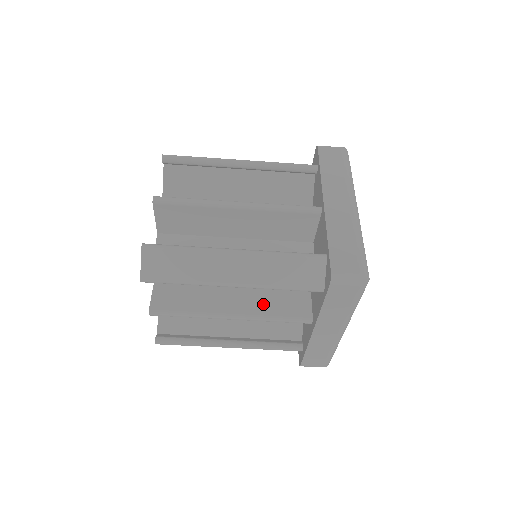
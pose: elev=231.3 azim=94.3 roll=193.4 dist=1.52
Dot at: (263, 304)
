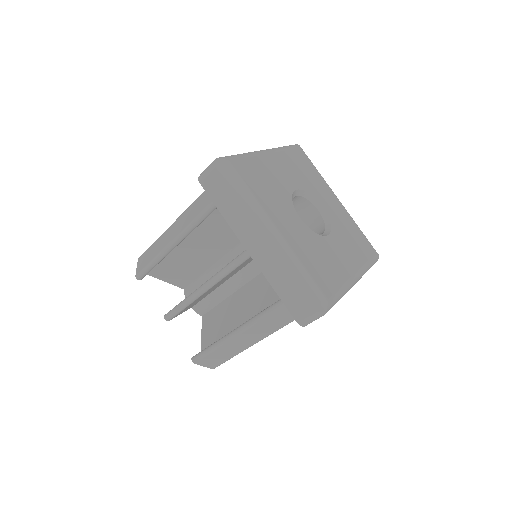
Dot at: occluded
